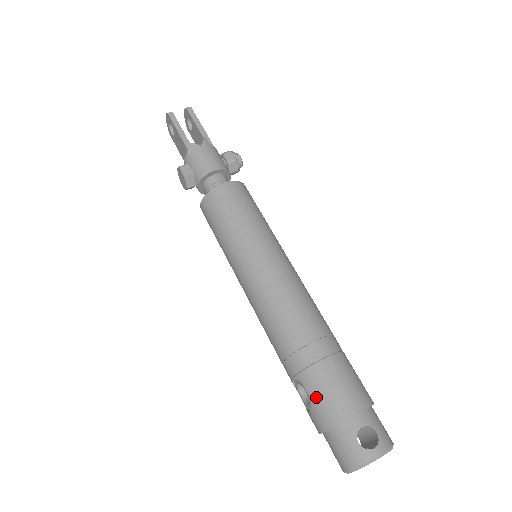
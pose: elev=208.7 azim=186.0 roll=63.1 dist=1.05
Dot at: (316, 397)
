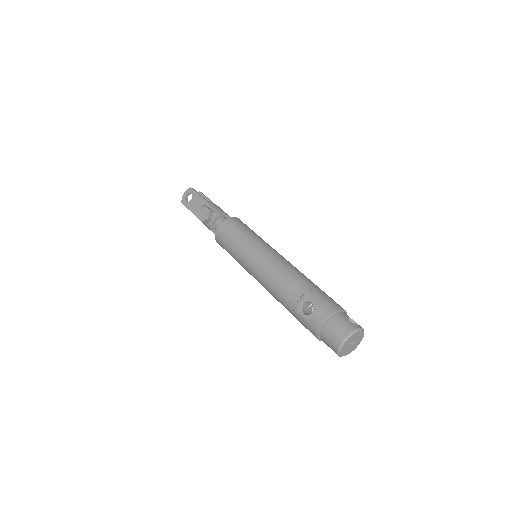
Dot at: (320, 301)
